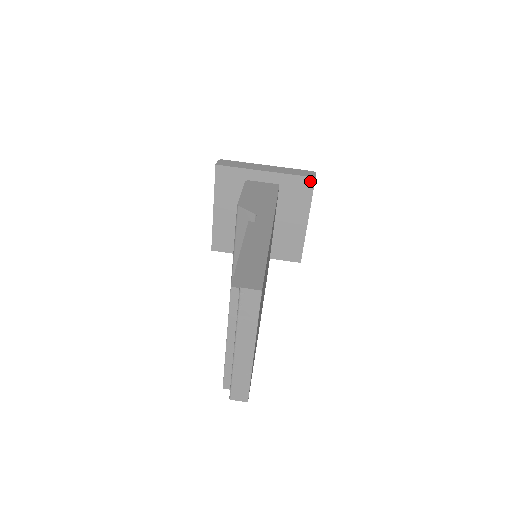
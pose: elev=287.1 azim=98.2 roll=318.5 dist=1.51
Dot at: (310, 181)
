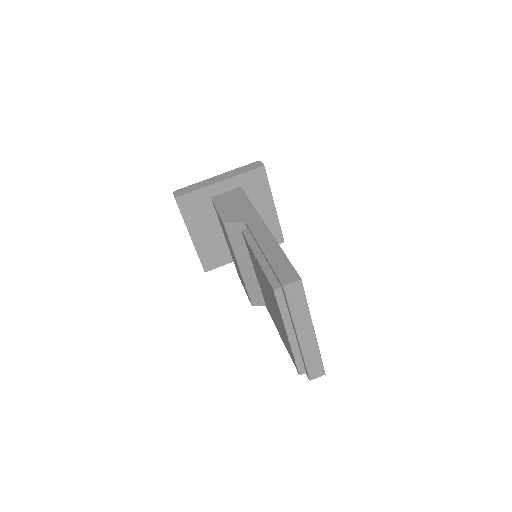
Dot at: (261, 171)
